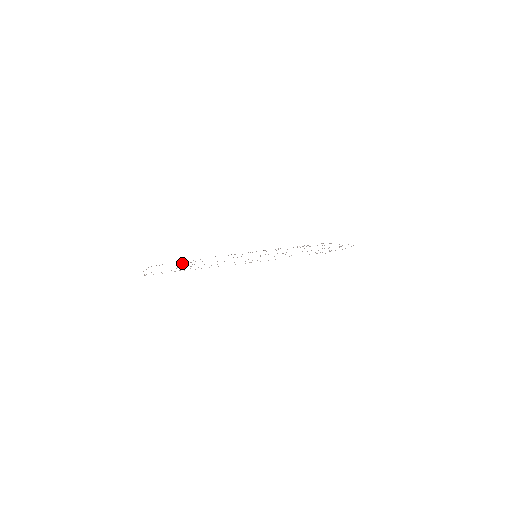
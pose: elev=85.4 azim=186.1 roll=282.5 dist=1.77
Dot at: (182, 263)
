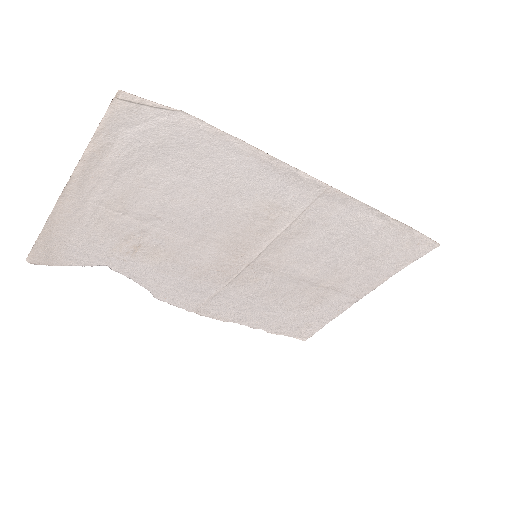
Dot at: (124, 237)
